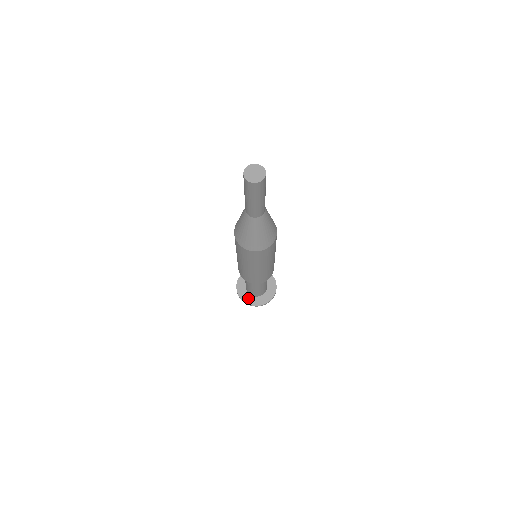
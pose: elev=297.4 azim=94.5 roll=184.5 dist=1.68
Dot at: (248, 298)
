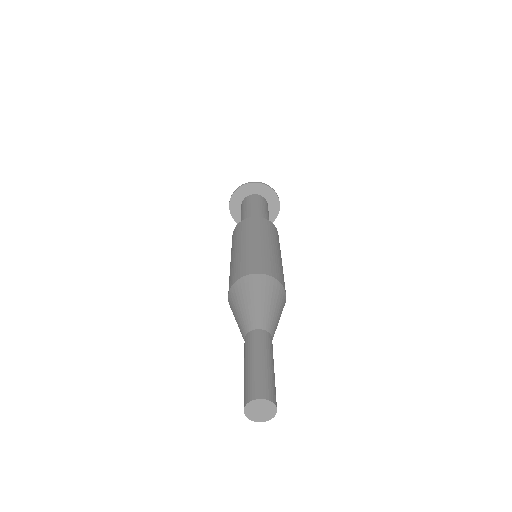
Dot at: occluded
